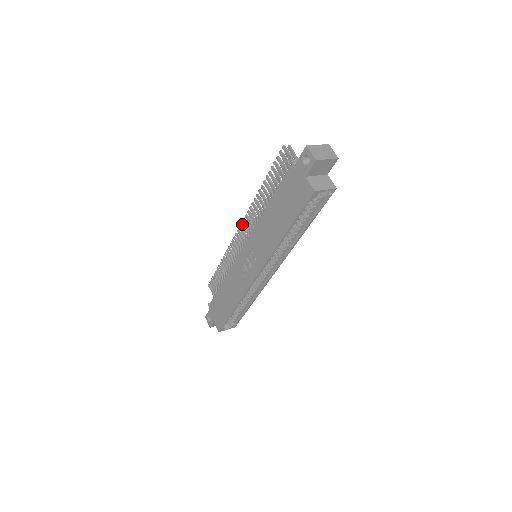
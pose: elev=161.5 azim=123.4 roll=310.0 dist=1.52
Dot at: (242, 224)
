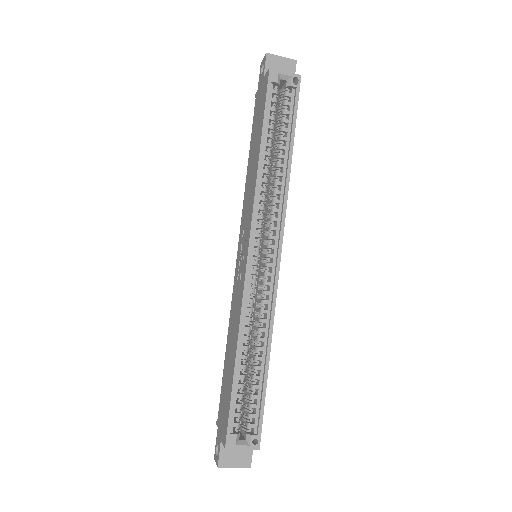
Dot at: occluded
